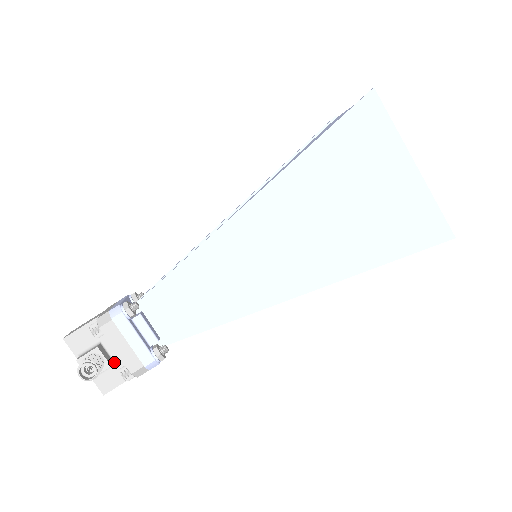
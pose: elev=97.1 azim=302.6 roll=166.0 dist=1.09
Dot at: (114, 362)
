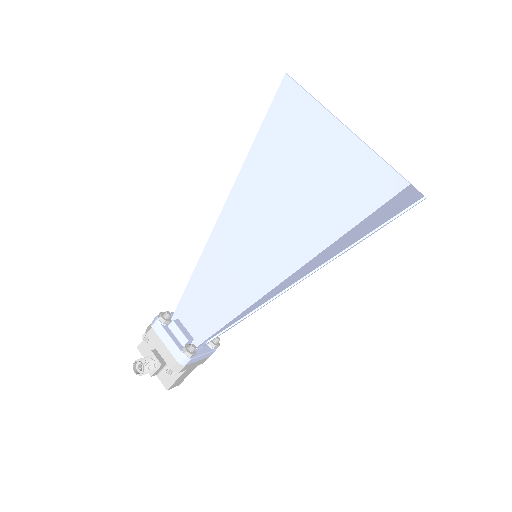
Dot at: occluded
